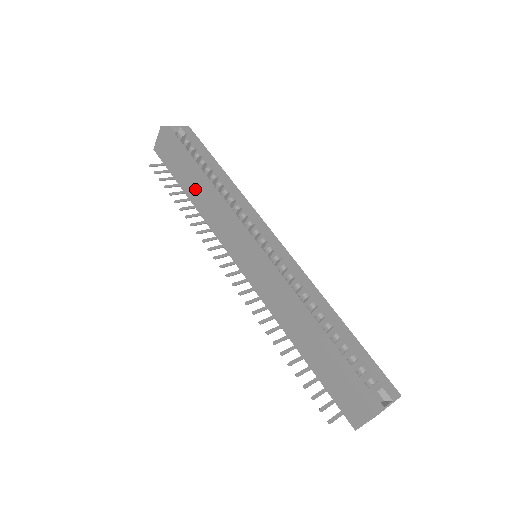
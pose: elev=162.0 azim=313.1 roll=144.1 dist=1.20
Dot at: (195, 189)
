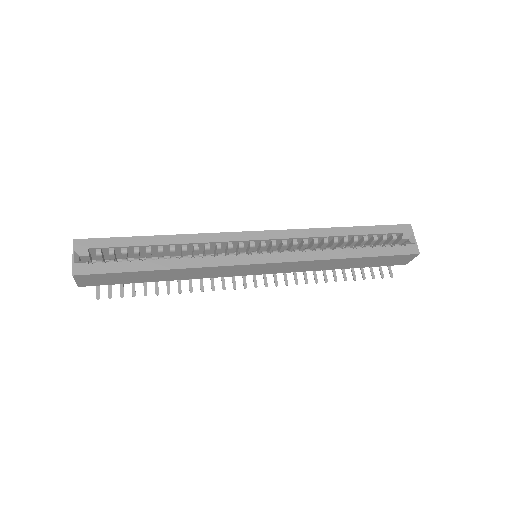
Dot at: (166, 275)
